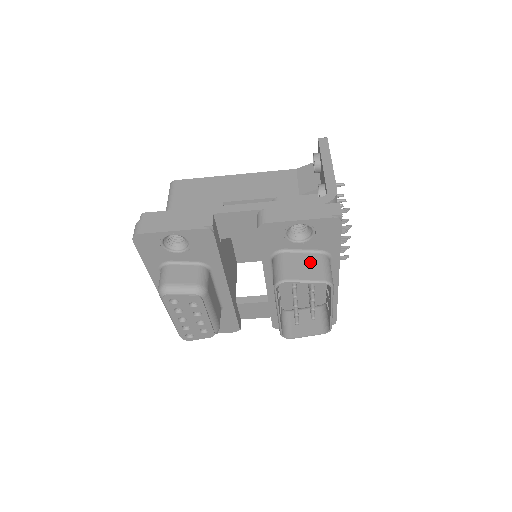
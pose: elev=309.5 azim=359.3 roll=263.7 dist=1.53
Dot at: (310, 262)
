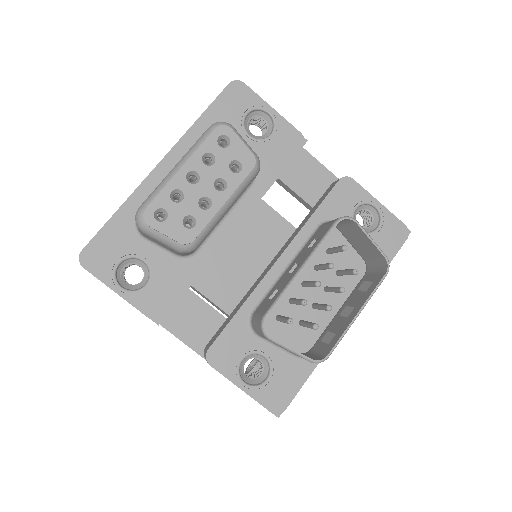
Dot at: occluded
